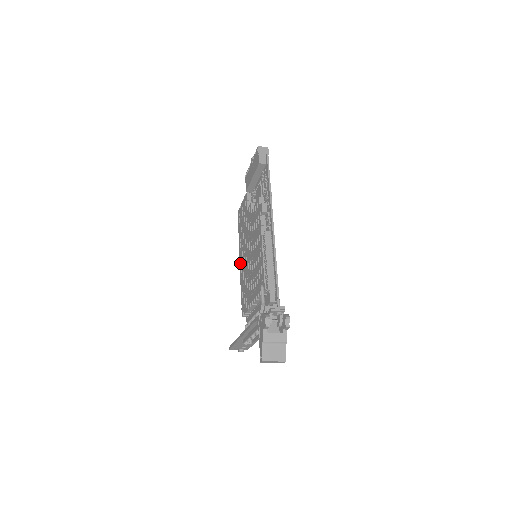
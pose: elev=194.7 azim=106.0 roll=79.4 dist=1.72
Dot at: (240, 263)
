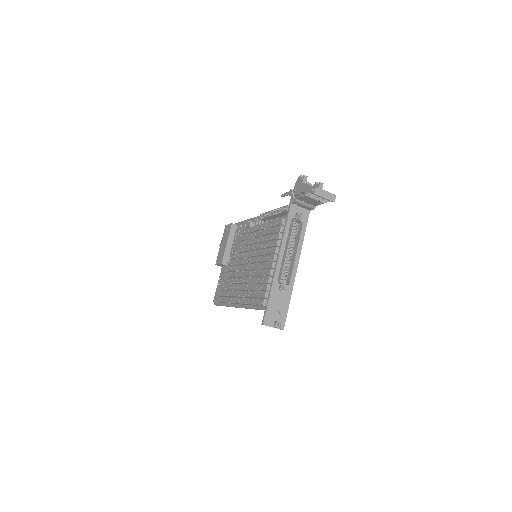
Dot at: (236, 300)
